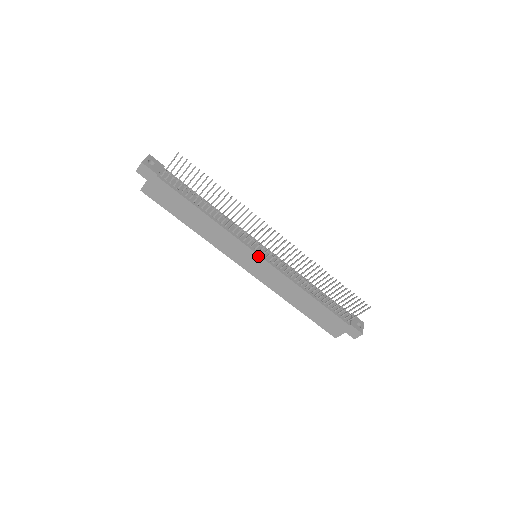
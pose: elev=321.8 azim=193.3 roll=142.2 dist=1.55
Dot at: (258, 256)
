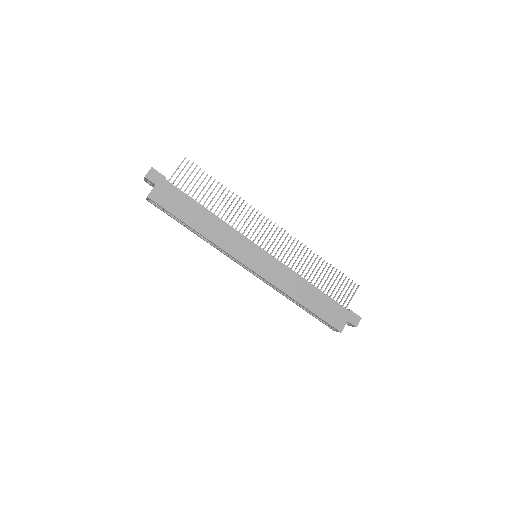
Dot at: (261, 249)
